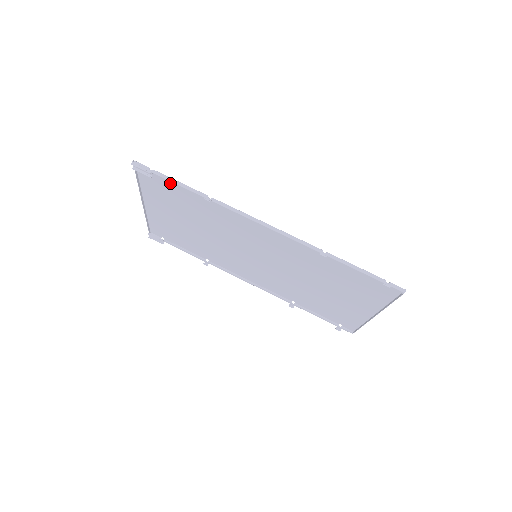
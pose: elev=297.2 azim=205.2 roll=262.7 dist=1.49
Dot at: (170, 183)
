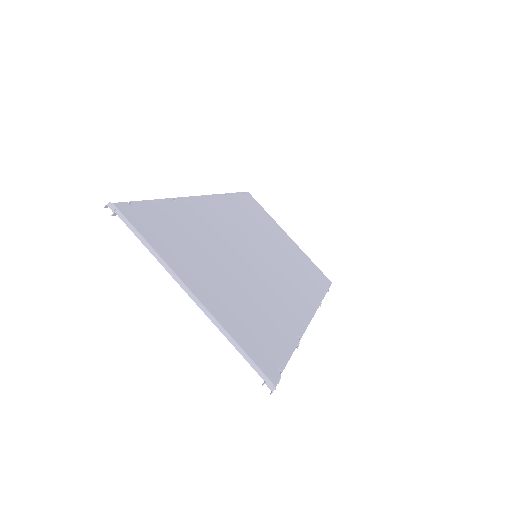
Dot at: (278, 351)
